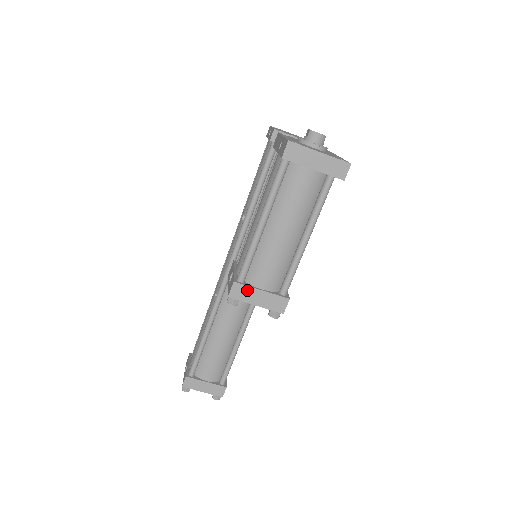
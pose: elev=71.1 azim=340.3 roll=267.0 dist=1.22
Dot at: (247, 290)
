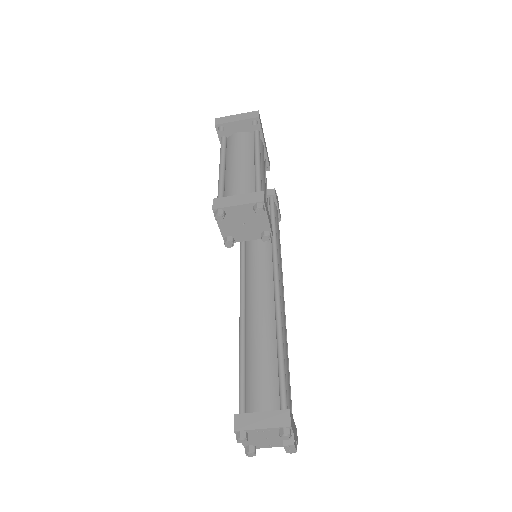
Dot at: (226, 199)
